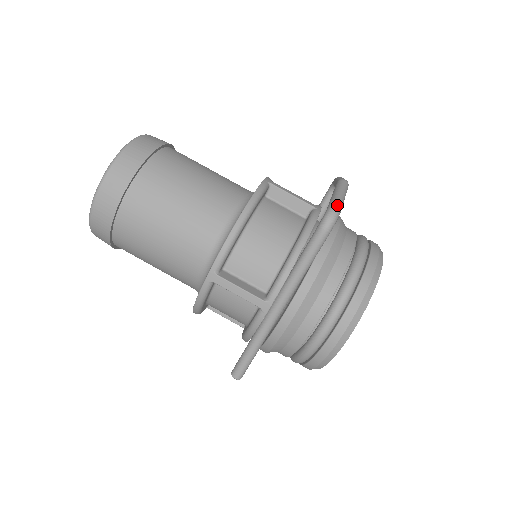
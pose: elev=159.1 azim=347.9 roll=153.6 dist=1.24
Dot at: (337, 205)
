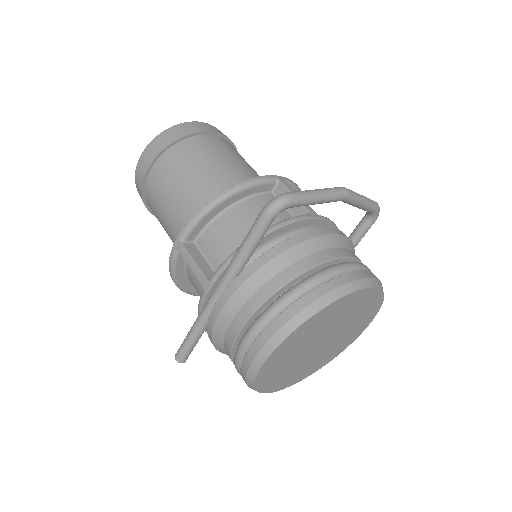
Dot at: (291, 194)
